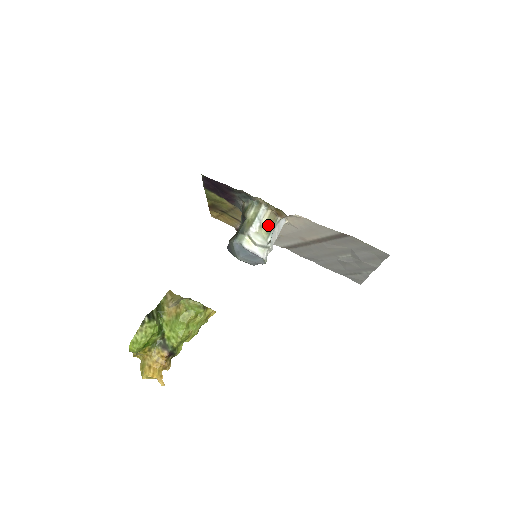
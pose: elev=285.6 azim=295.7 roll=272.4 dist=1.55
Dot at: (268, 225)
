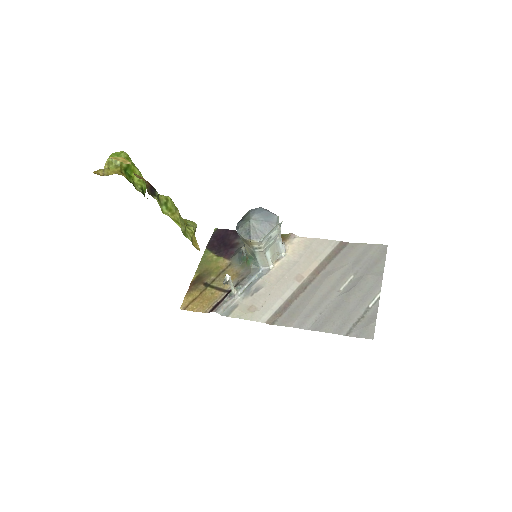
Dot at: occluded
